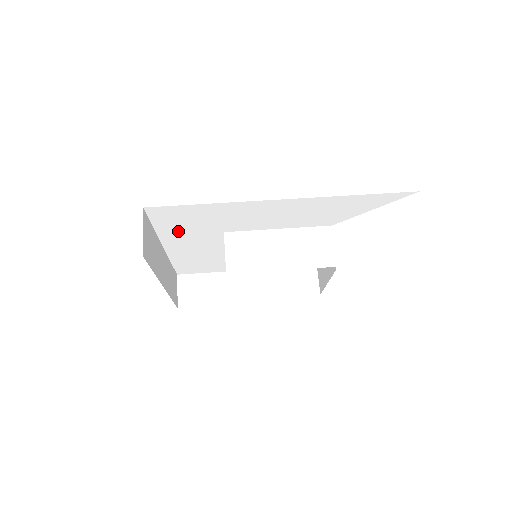
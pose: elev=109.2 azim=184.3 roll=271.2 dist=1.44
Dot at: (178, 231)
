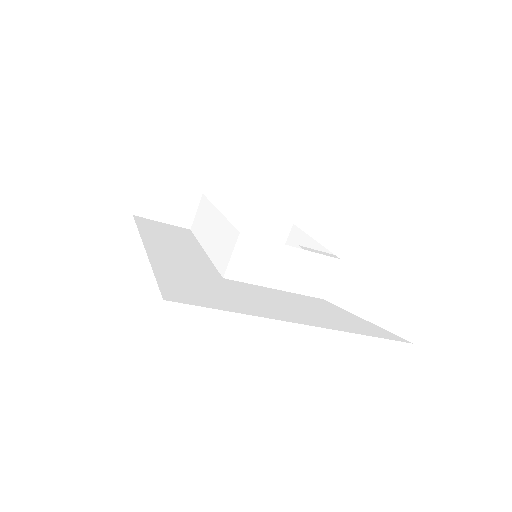
Dot at: occluded
